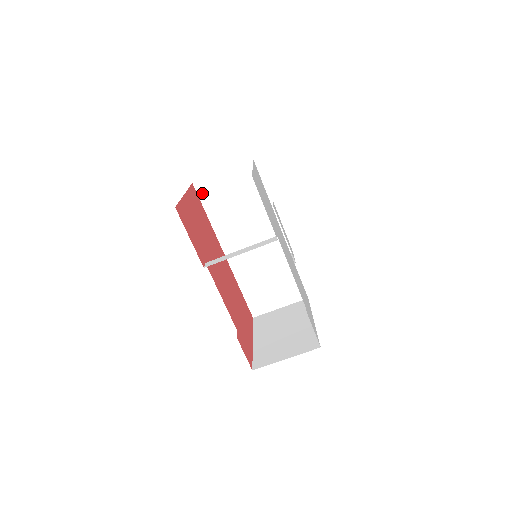
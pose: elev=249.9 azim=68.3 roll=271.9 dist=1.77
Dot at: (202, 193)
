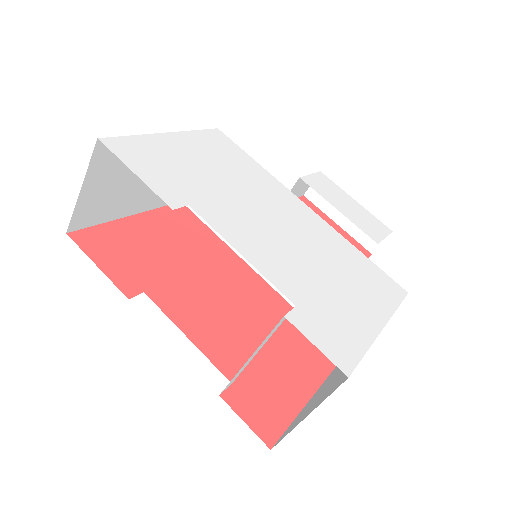
Dot at: occluded
